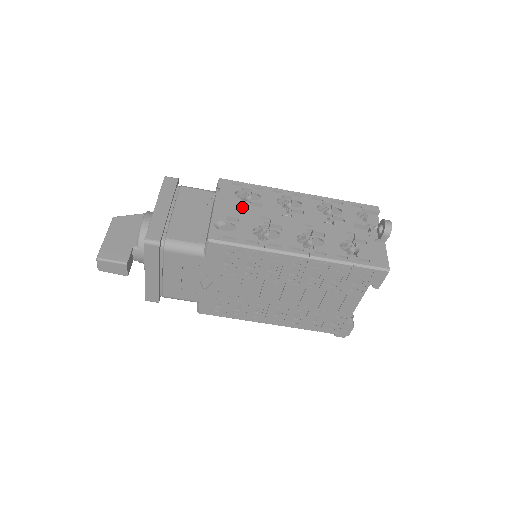
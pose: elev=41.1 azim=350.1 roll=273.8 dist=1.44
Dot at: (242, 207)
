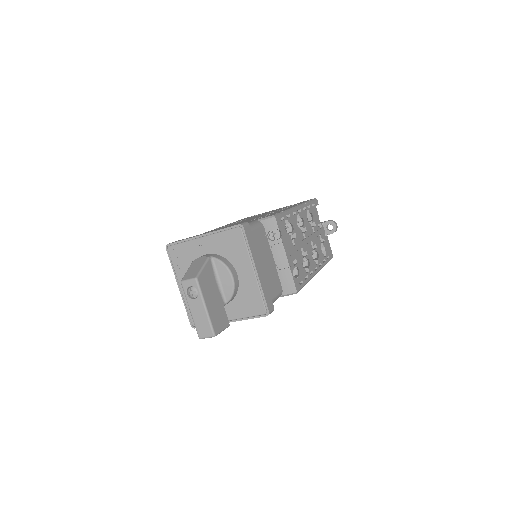
Dot at: (291, 244)
